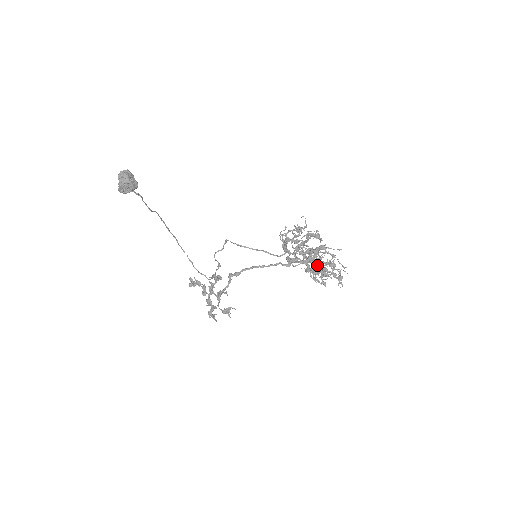
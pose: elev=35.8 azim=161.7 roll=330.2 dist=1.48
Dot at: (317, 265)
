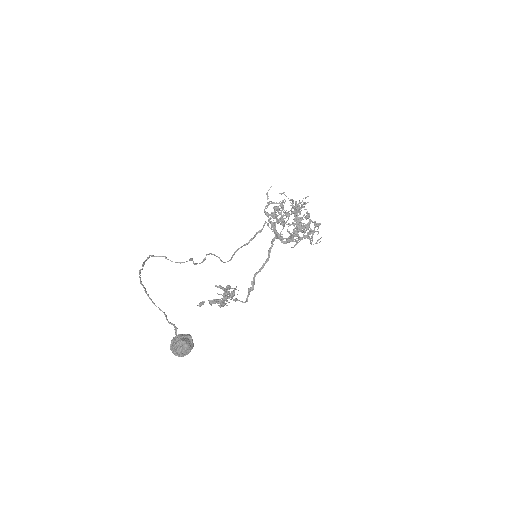
Dot at: (304, 230)
